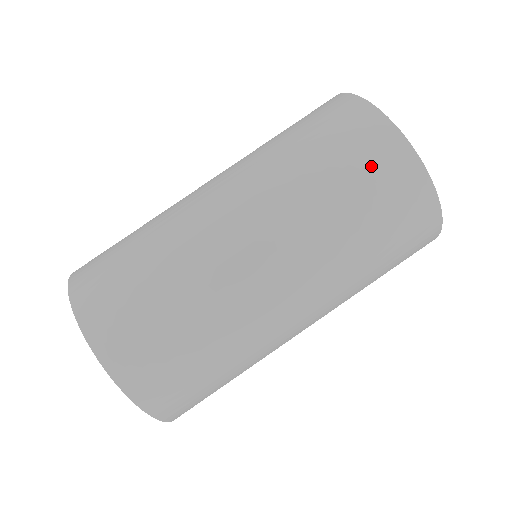
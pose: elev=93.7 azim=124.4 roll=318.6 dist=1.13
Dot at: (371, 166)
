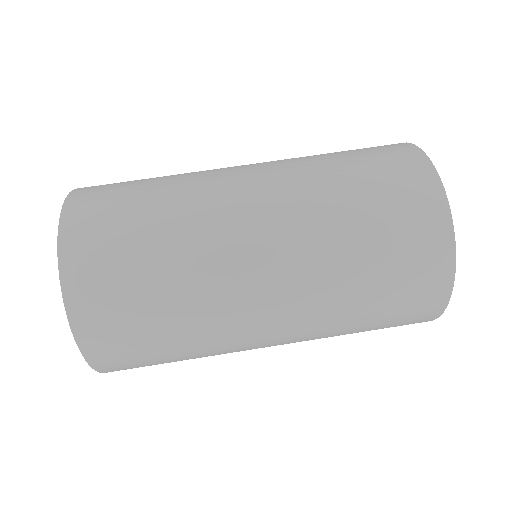
Dot at: (388, 168)
